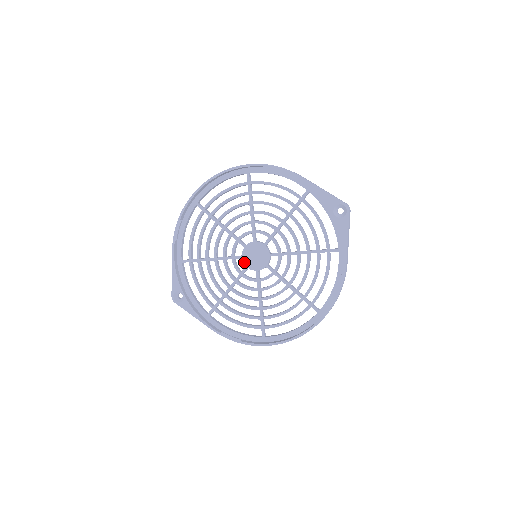
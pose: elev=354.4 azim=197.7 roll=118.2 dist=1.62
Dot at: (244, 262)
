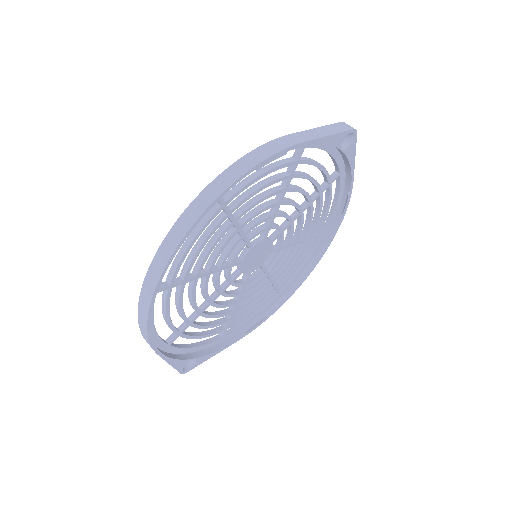
Dot at: (246, 273)
